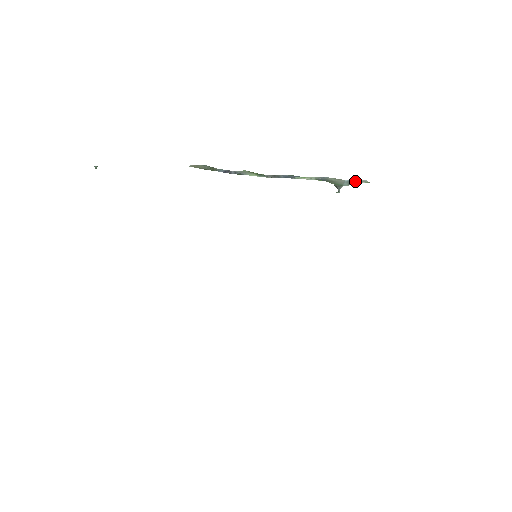
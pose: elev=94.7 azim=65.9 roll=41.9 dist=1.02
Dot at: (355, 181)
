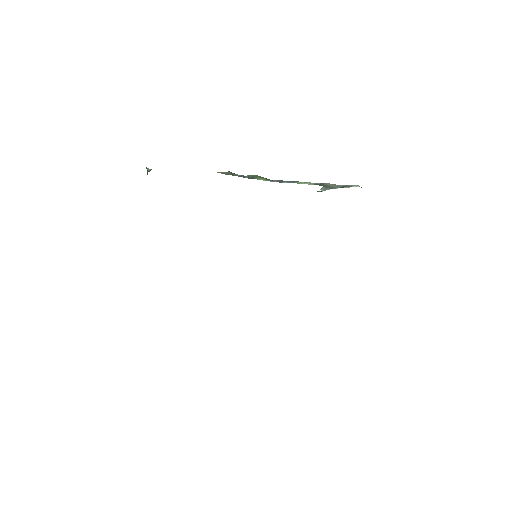
Dot at: (347, 186)
